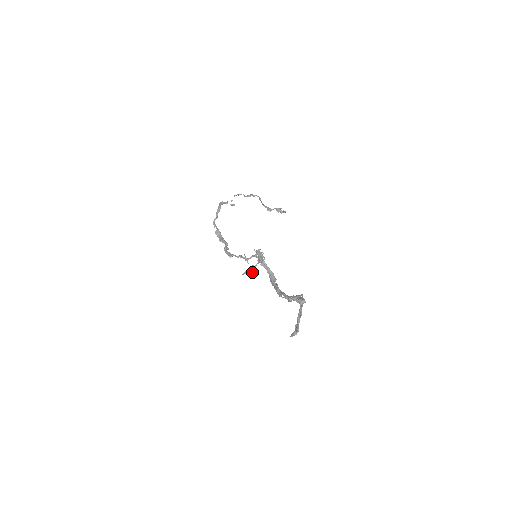
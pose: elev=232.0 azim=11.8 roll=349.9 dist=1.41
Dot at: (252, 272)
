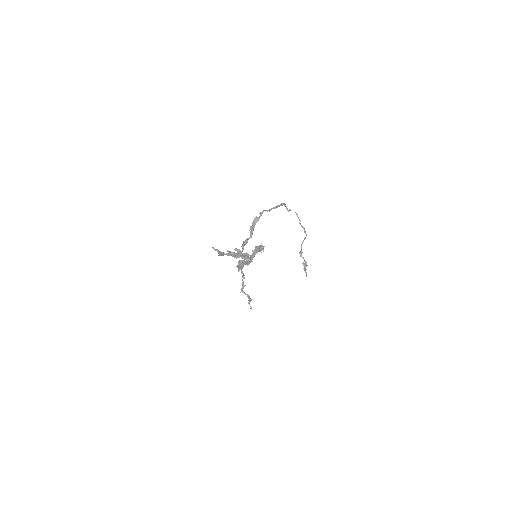
Dot at: occluded
